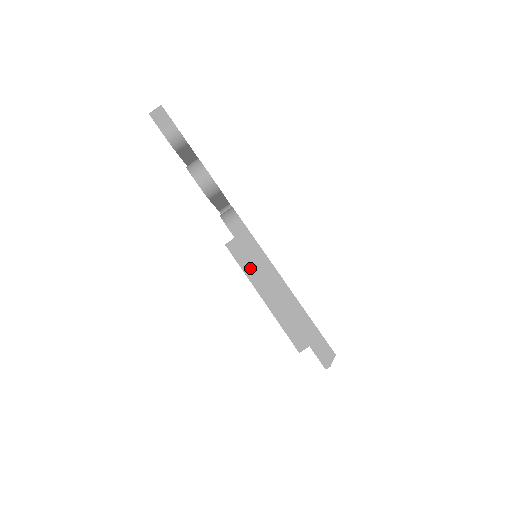
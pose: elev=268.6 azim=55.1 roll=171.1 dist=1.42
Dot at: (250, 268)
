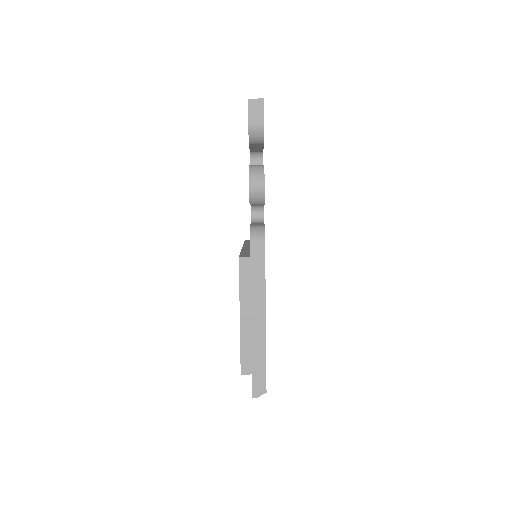
Dot at: (246, 289)
